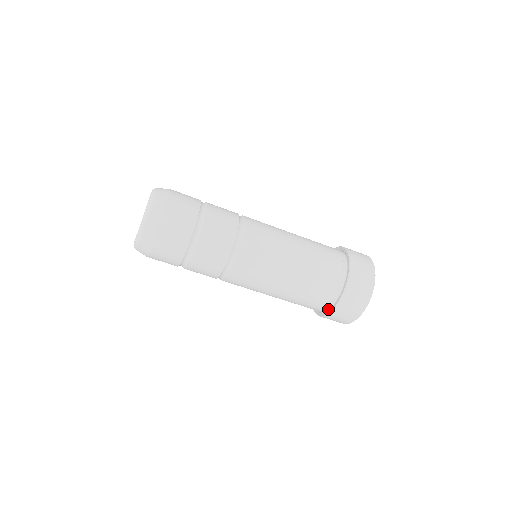
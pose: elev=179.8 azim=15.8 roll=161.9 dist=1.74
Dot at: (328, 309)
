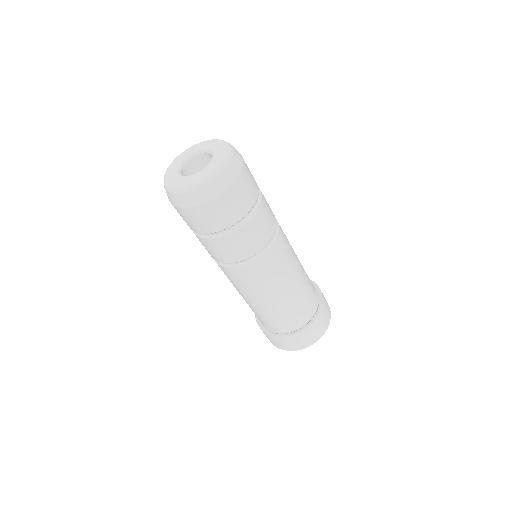
Dot at: occluded
